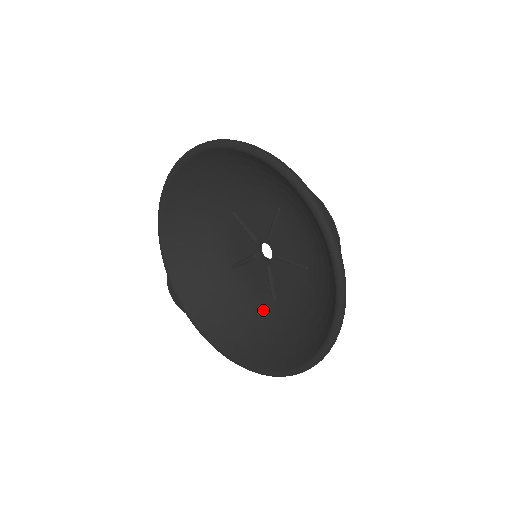
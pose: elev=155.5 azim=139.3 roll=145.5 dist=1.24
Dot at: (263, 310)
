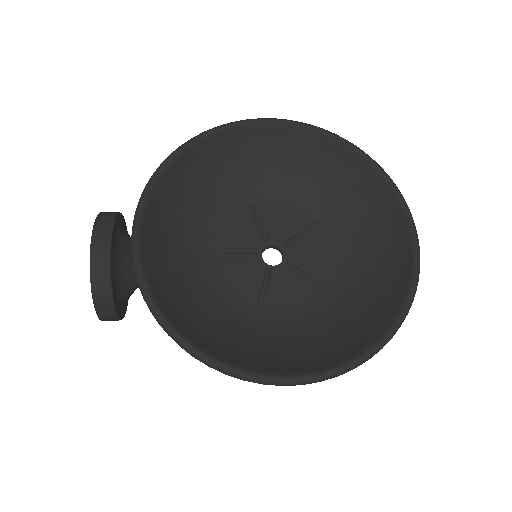
Dot at: (238, 315)
